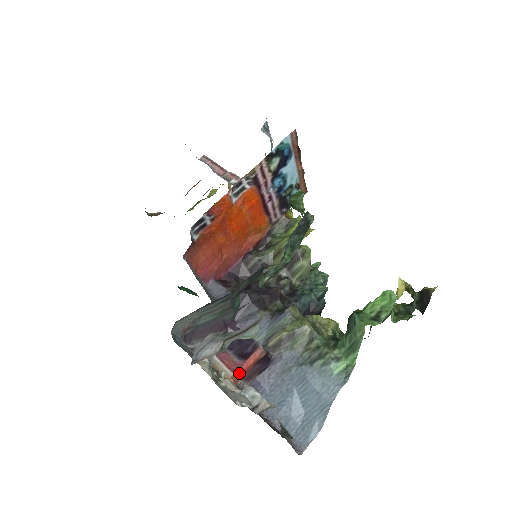
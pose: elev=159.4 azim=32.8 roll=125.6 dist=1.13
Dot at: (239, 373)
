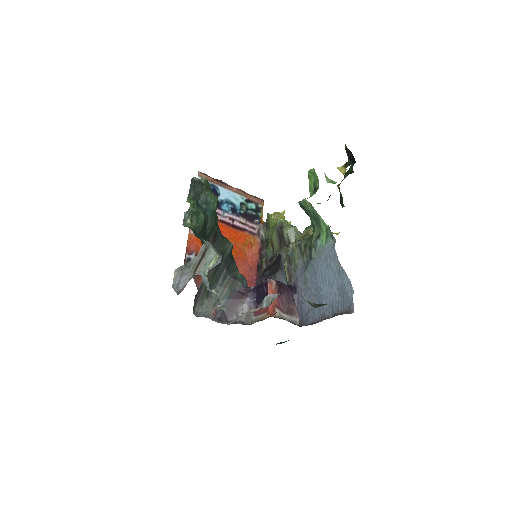
Dot at: (270, 308)
